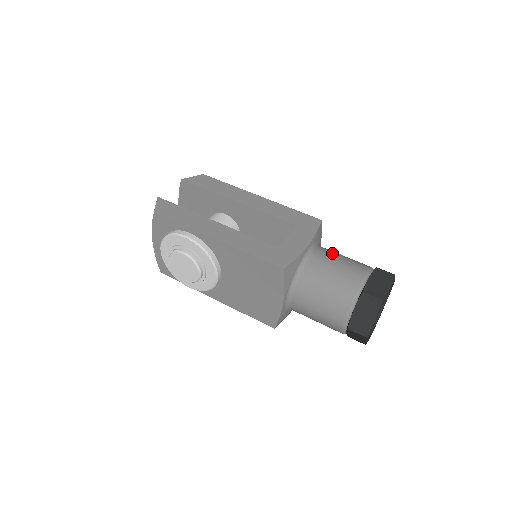
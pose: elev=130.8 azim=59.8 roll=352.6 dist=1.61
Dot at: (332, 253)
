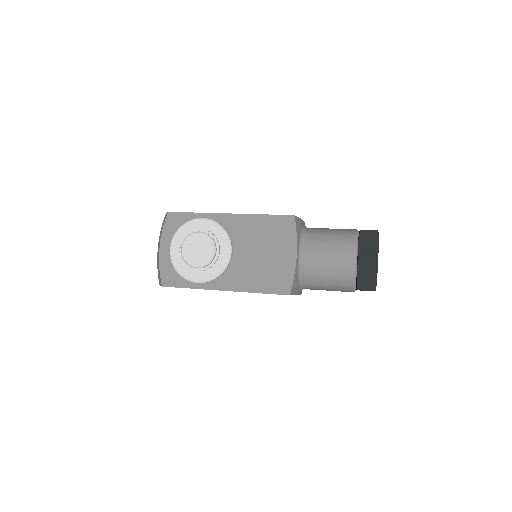
Dot at: occluded
